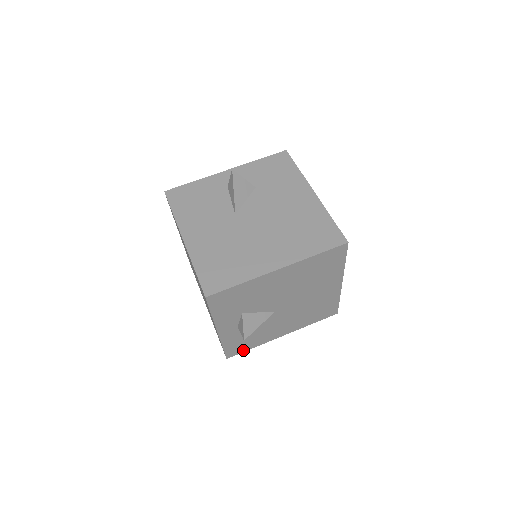
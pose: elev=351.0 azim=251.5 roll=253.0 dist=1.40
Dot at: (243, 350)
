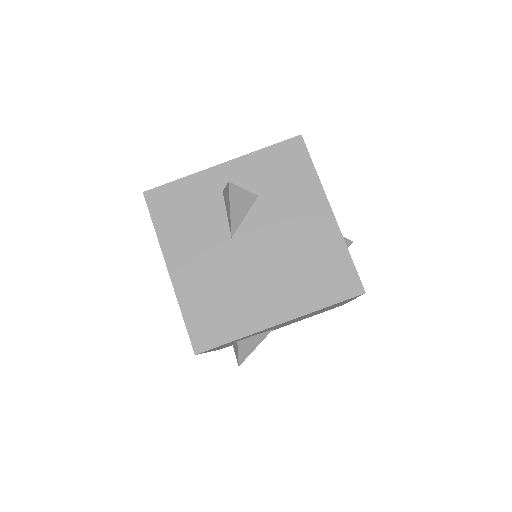
Dot at: occluded
